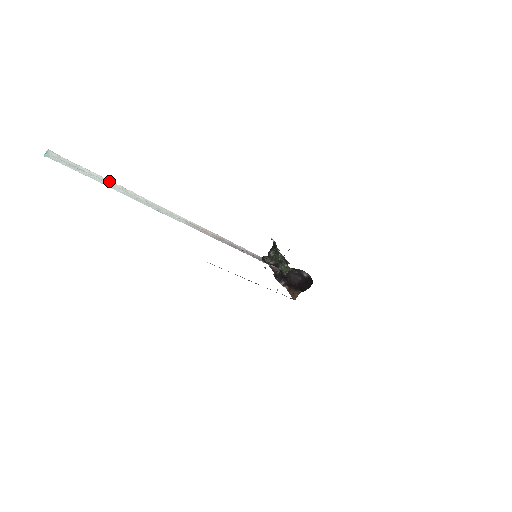
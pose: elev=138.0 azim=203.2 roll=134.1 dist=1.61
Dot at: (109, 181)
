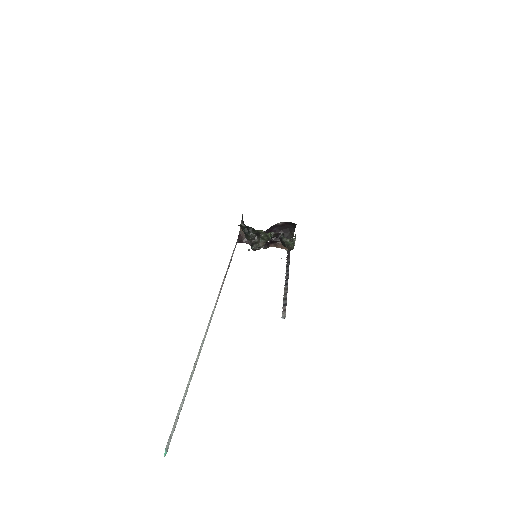
Dot at: (190, 378)
